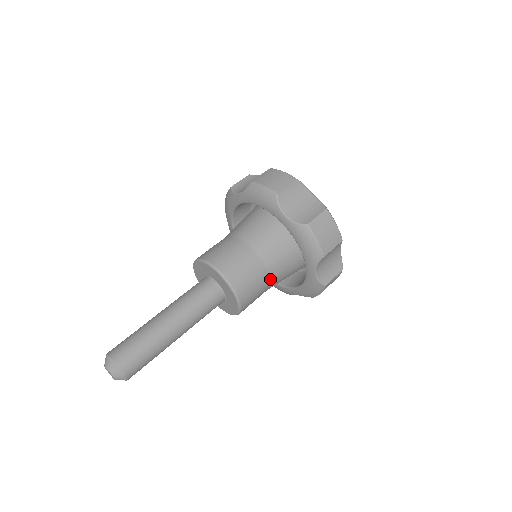
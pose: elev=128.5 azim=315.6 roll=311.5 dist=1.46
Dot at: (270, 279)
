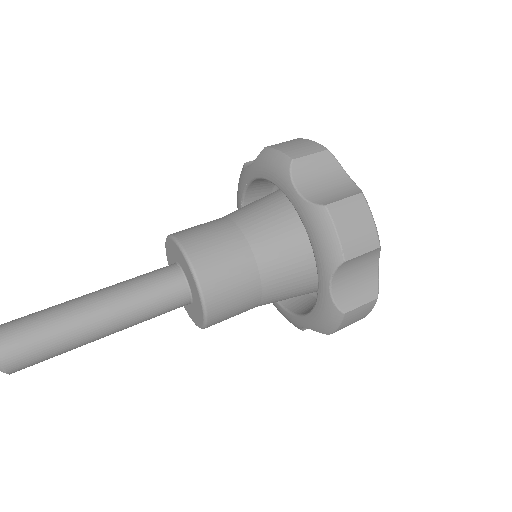
Dot at: (262, 285)
